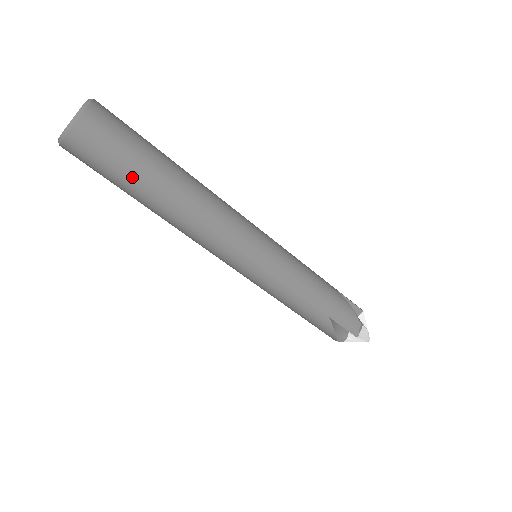
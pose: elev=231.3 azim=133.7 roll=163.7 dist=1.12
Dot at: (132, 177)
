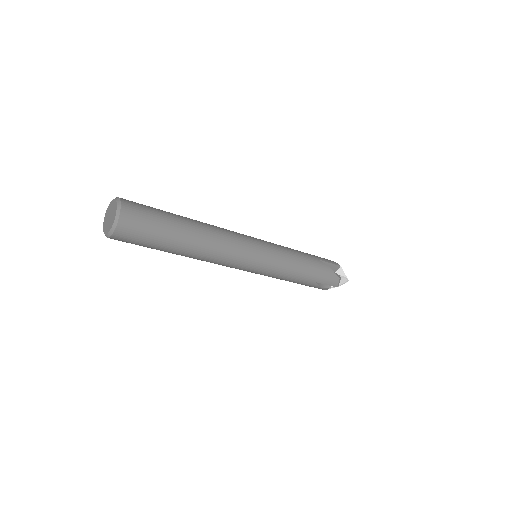
Dot at: (161, 245)
